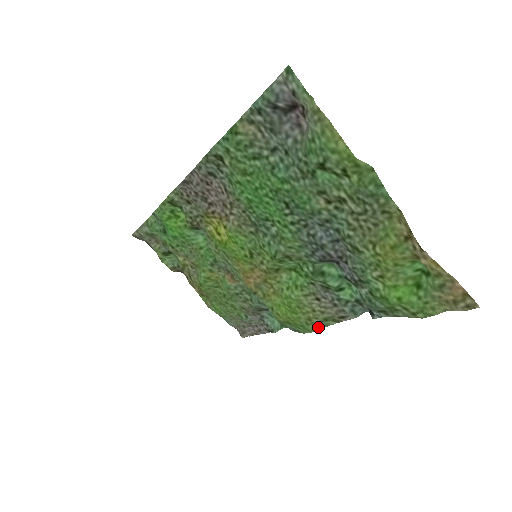
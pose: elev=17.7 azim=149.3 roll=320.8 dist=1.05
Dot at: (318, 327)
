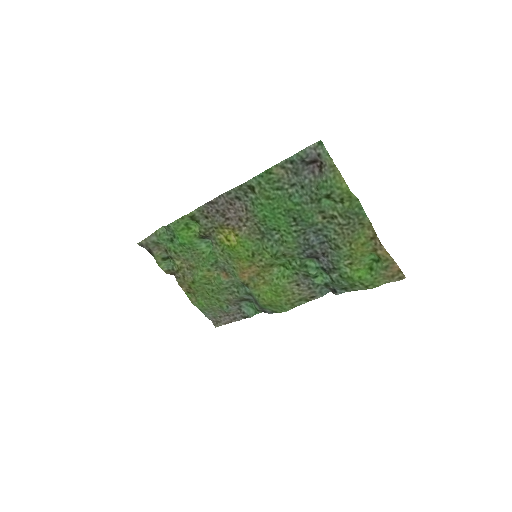
Dot at: (293, 306)
